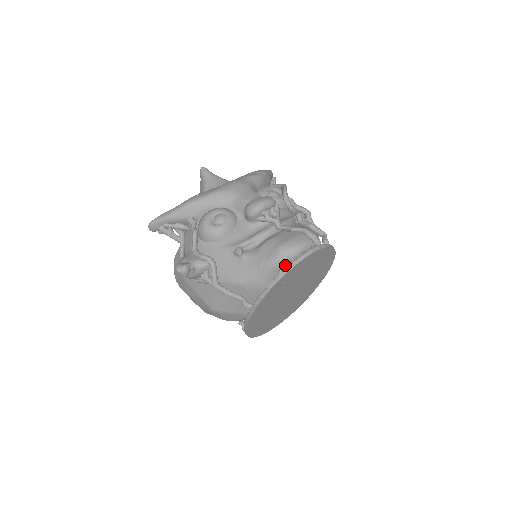
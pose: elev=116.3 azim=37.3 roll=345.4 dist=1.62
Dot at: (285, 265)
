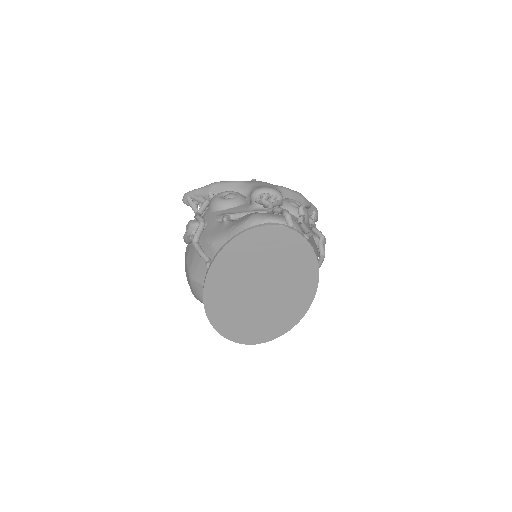
Dot at: occluded
